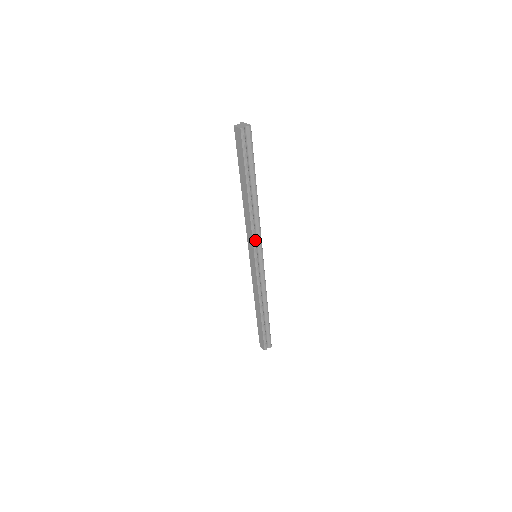
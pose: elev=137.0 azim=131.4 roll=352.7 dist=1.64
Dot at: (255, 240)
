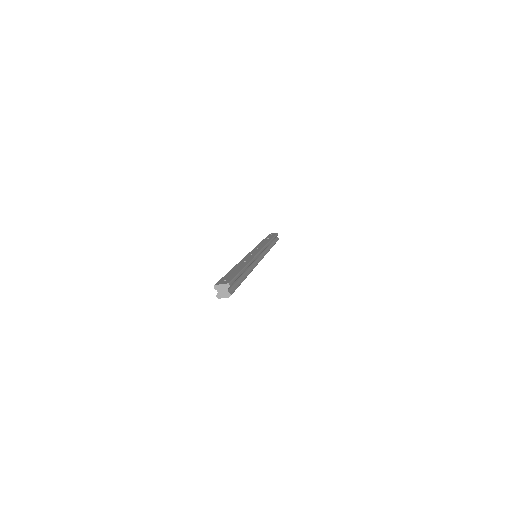
Dot at: occluded
